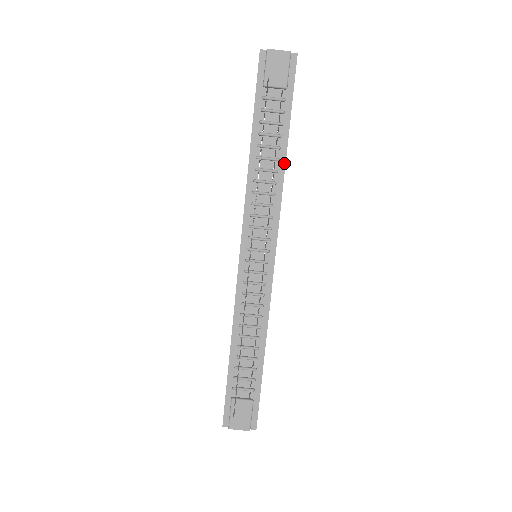
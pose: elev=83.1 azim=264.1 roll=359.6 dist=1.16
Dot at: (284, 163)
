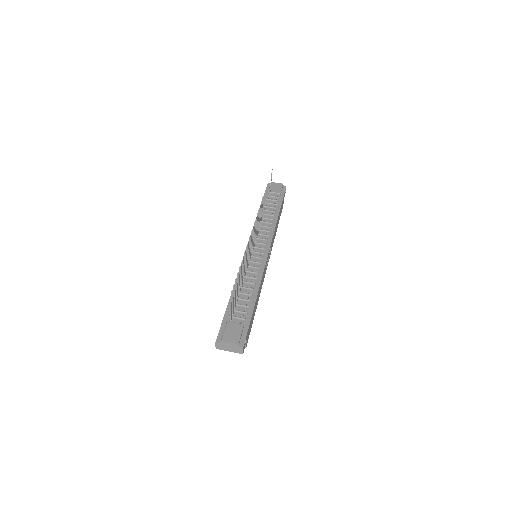
Dot at: (277, 218)
